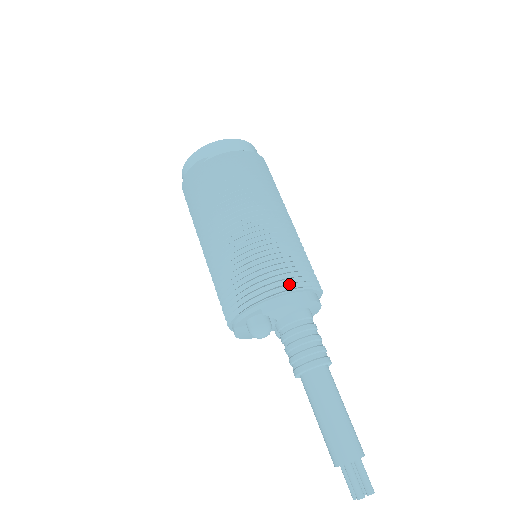
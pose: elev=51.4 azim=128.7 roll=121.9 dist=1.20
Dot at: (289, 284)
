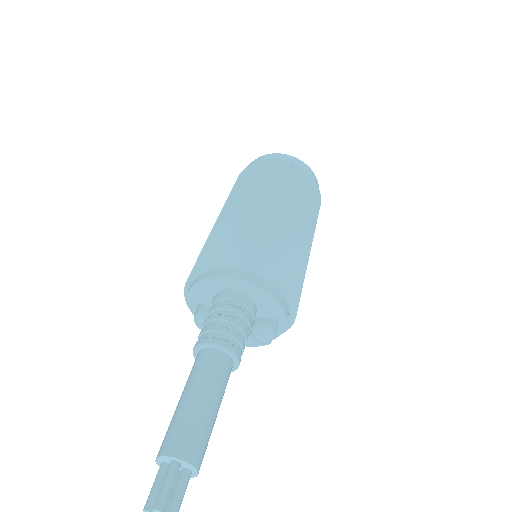
Dot at: (203, 262)
